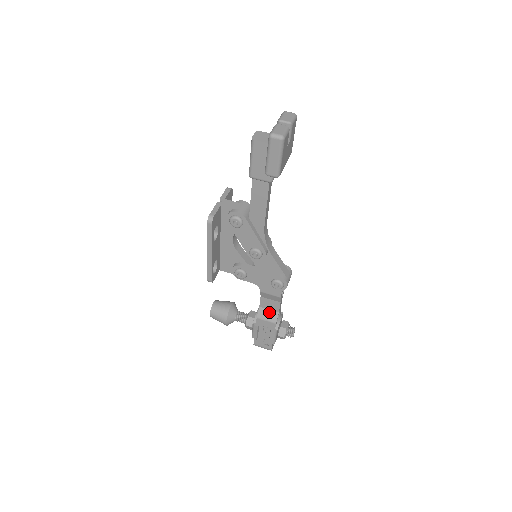
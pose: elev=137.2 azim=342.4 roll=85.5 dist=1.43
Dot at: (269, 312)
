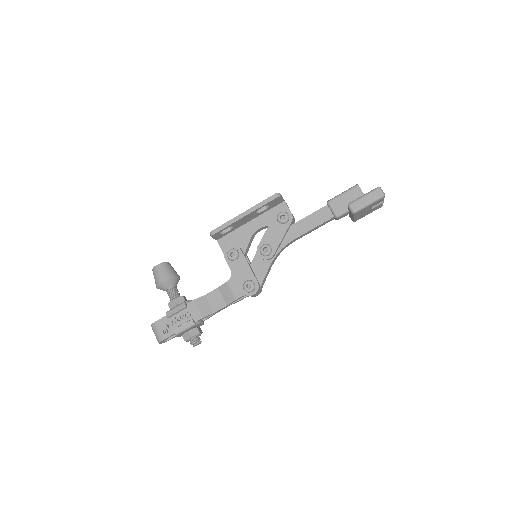
Dot at: (207, 306)
